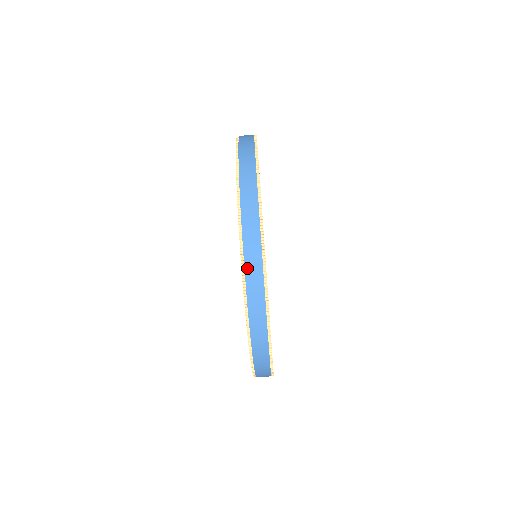
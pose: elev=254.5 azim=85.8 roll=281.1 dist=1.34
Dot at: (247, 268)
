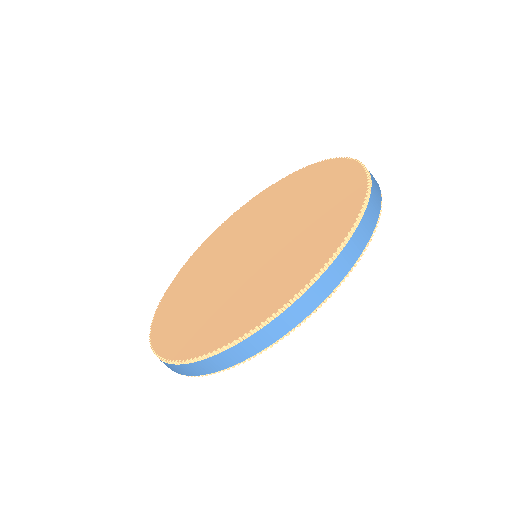
Dot at: (175, 366)
